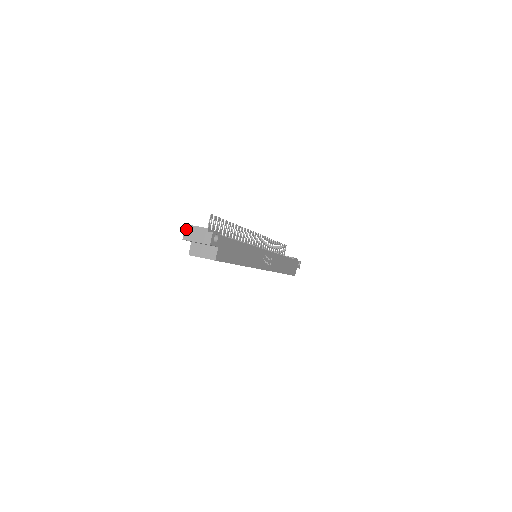
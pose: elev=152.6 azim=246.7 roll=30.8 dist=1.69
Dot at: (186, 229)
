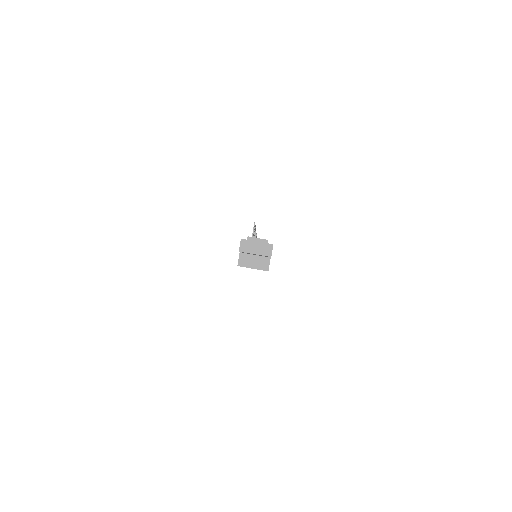
Dot at: (243, 240)
